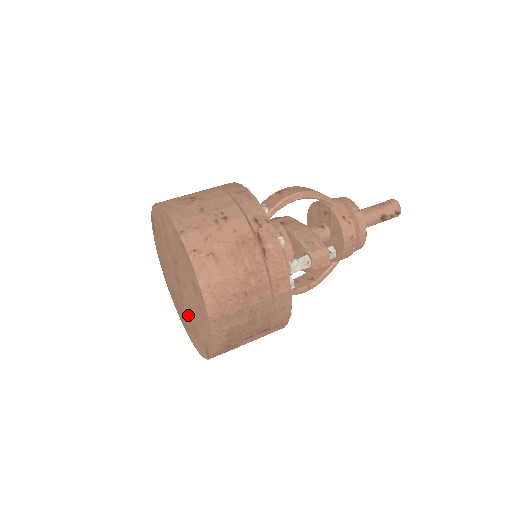
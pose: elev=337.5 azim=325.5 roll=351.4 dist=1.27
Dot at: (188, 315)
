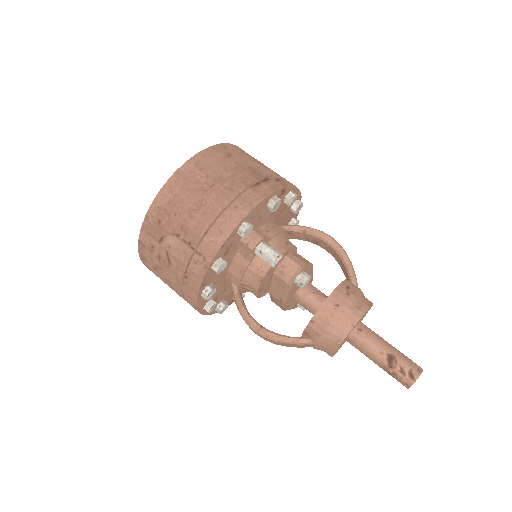
Dot at: occluded
